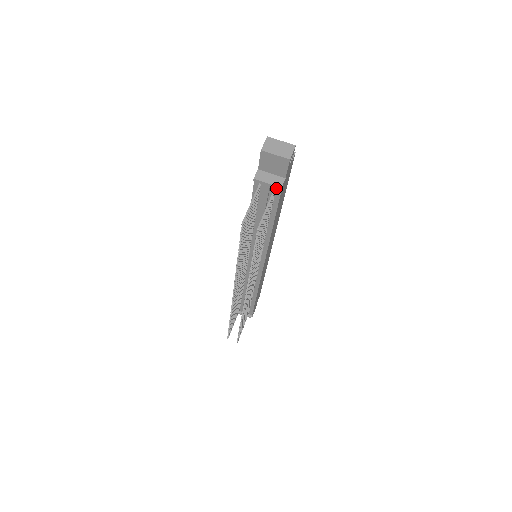
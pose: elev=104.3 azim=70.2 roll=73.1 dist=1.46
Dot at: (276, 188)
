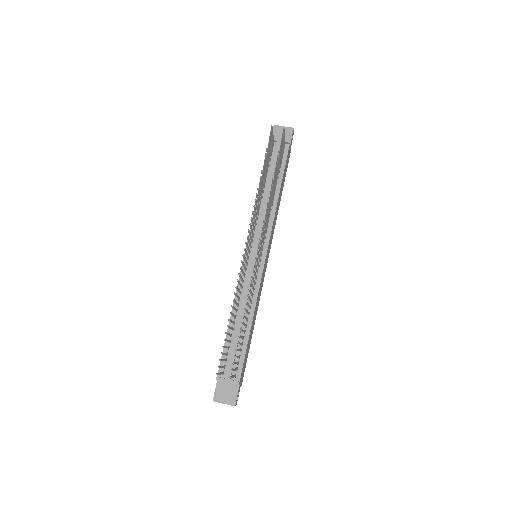
Dot at: (286, 142)
